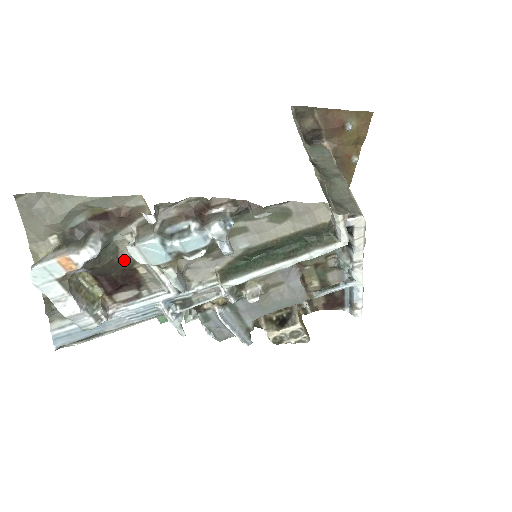
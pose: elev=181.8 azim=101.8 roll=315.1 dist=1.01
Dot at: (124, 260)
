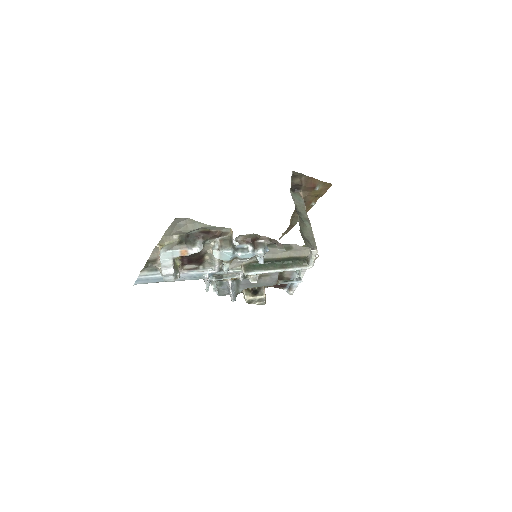
Dot at: (203, 252)
